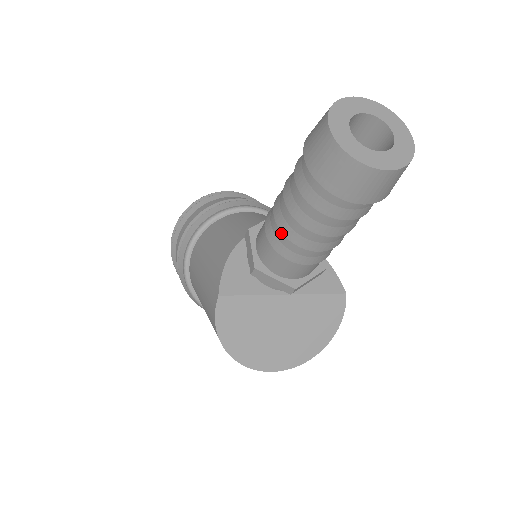
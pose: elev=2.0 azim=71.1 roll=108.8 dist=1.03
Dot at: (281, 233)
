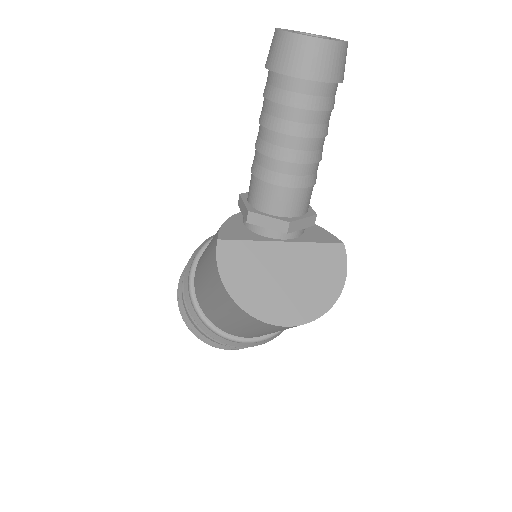
Dot at: (264, 157)
